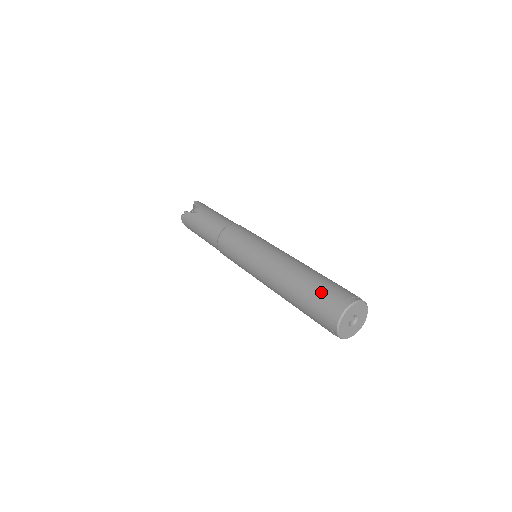
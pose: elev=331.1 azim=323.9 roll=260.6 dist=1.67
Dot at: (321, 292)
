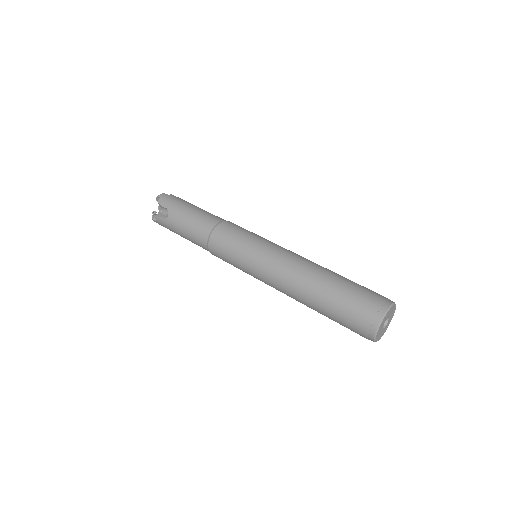
Dot at: (346, 310)
